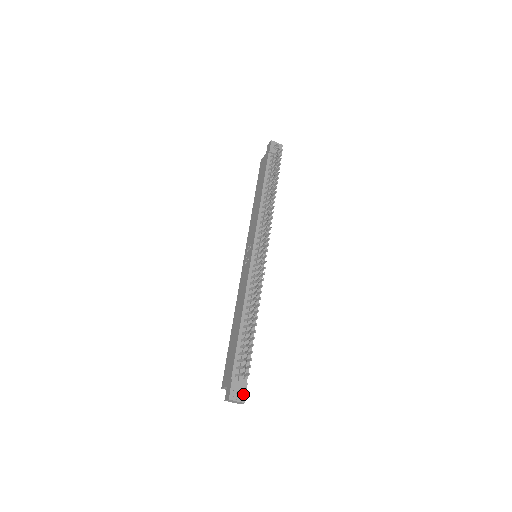
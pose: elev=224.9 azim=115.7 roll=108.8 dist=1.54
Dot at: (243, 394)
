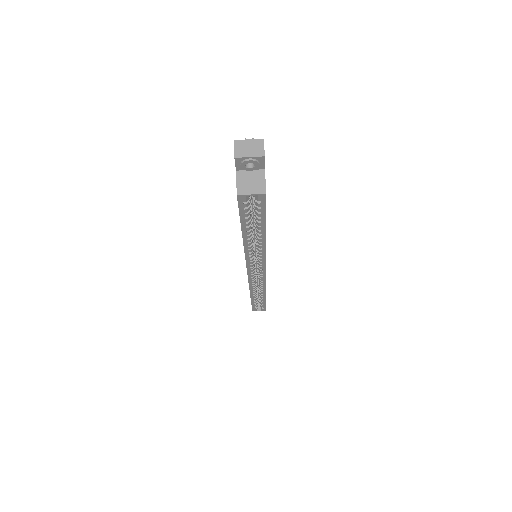
Dot at: occluded
